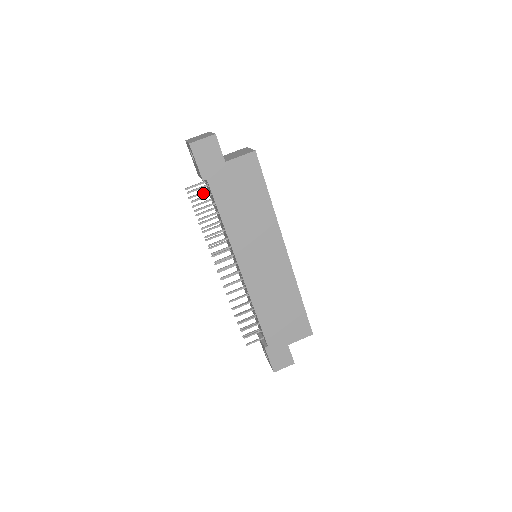
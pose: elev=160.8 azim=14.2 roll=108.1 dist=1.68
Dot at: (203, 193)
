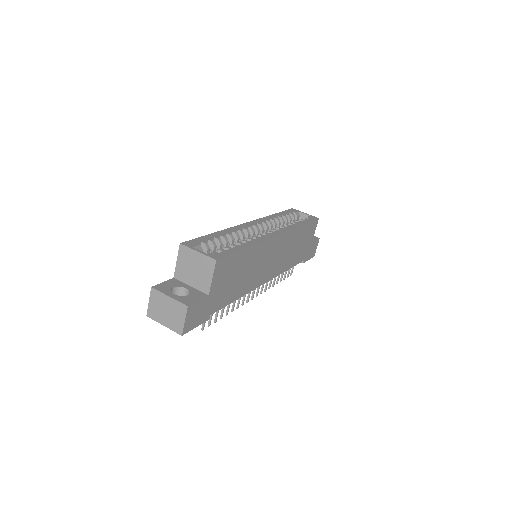
Dot at: occluded
